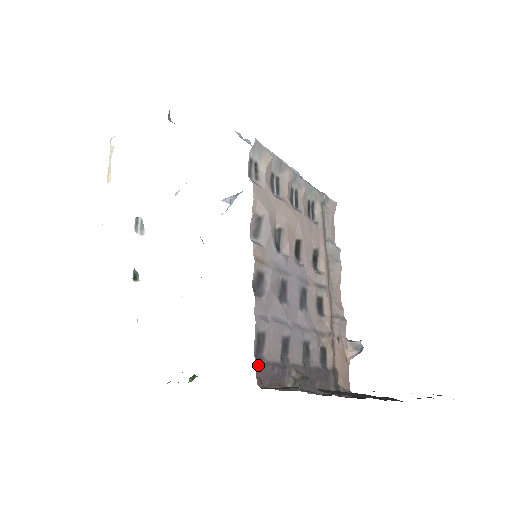
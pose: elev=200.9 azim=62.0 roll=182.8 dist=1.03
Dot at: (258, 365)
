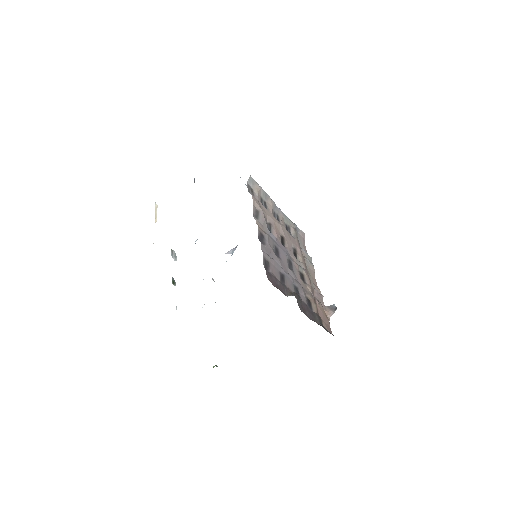
Dot at: (267, 272)
